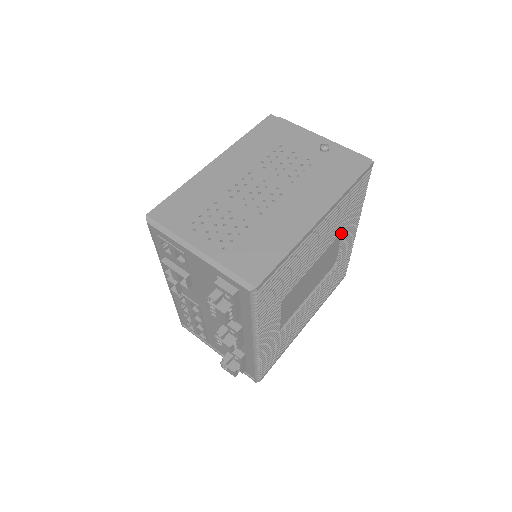
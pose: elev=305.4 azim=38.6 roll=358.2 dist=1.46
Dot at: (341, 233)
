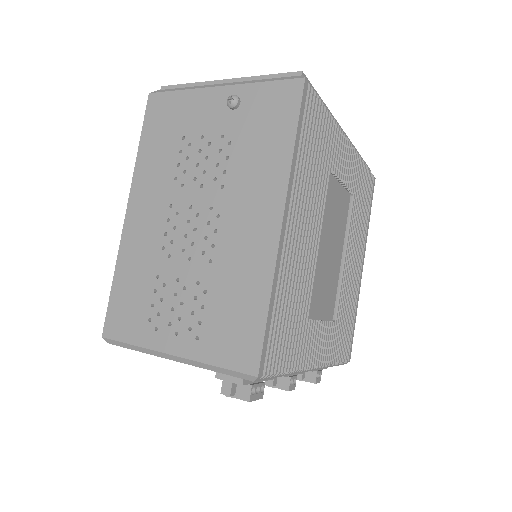
Dot at: (330, 174)
